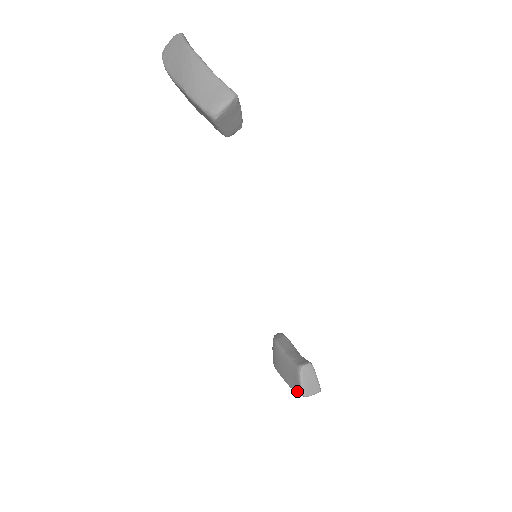
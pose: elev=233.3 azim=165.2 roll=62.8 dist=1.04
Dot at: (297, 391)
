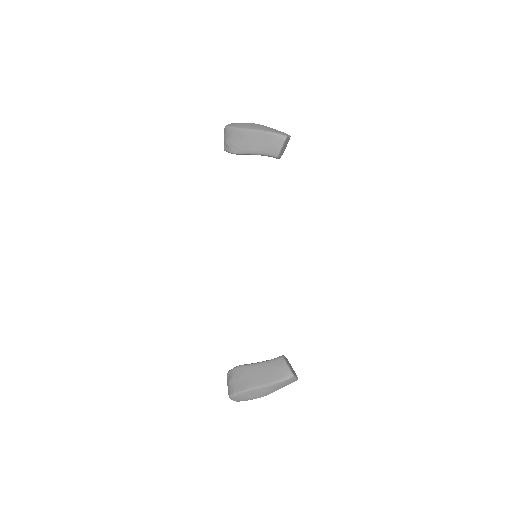
Dot at: (283, 377)
